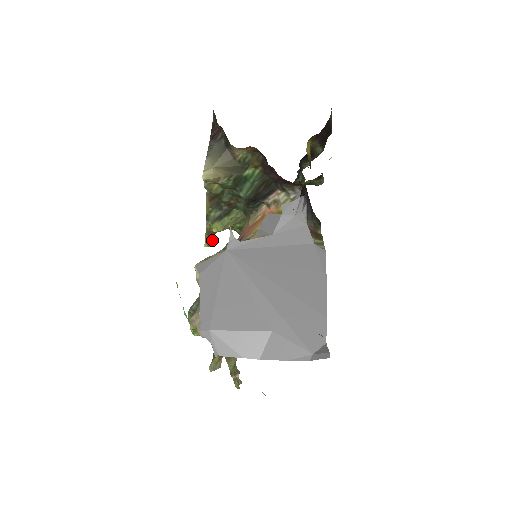
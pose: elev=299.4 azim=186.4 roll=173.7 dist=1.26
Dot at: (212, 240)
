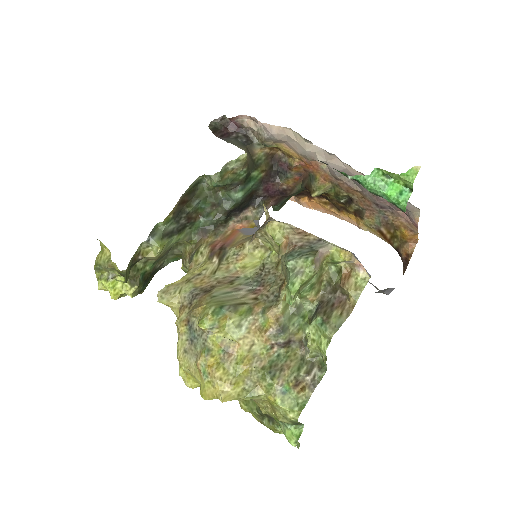
Dot at: (128, 276)
